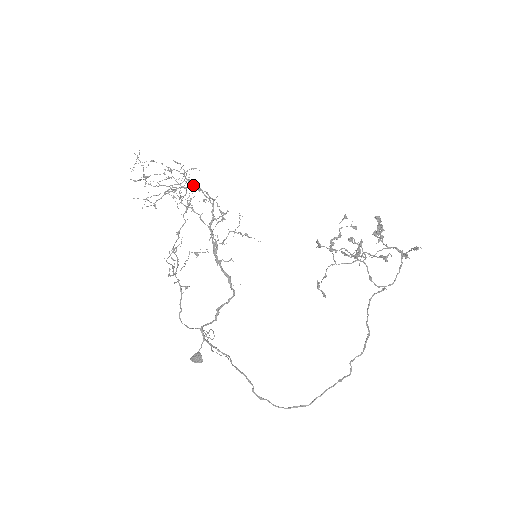
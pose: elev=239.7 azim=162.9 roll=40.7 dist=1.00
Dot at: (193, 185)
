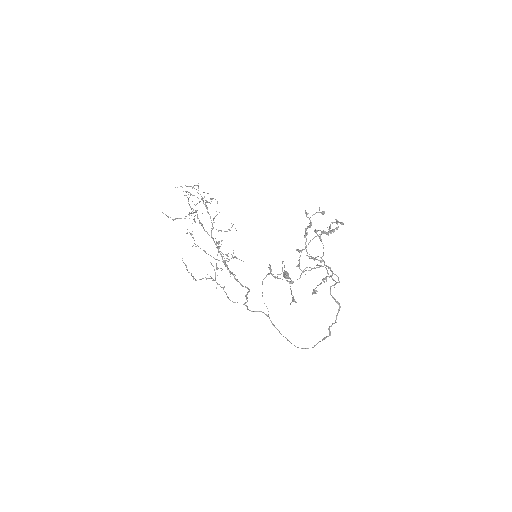
Dot at: (205, 206)
